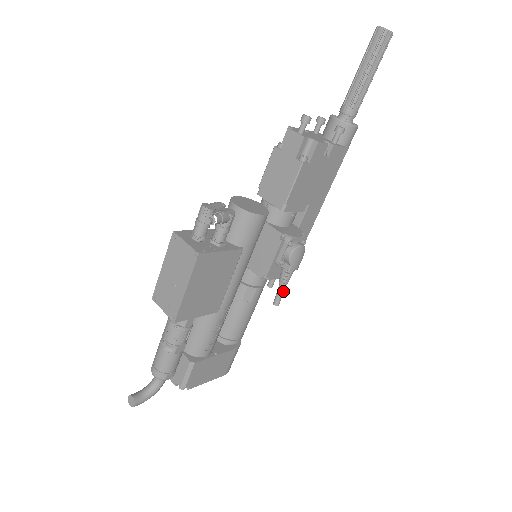
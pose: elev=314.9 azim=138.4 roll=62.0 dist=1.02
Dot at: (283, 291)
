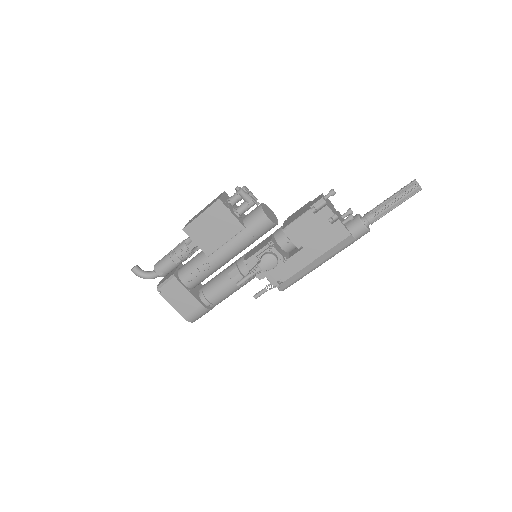
Dot at: (247, 279)
